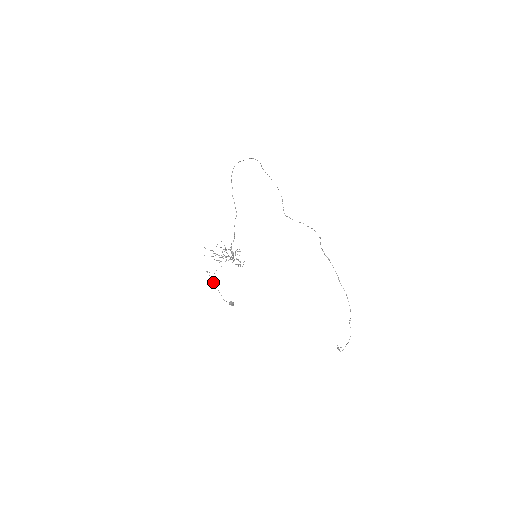
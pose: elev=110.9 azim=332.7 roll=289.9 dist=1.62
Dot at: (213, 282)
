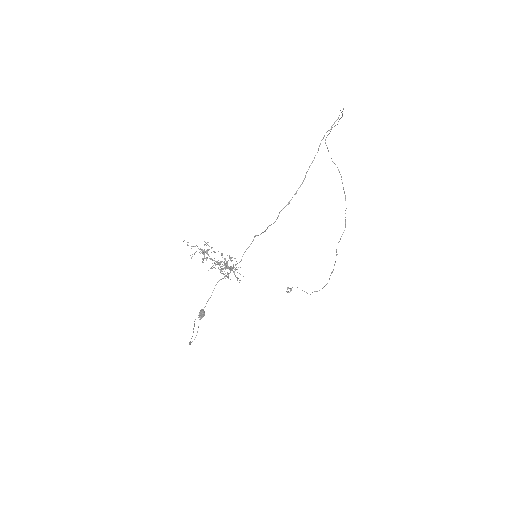
Dot at: occluded
